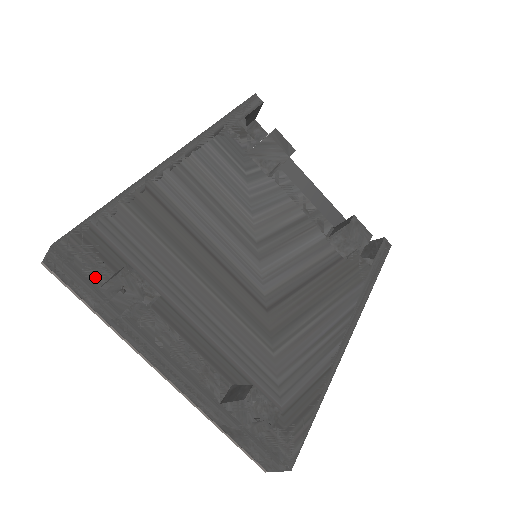
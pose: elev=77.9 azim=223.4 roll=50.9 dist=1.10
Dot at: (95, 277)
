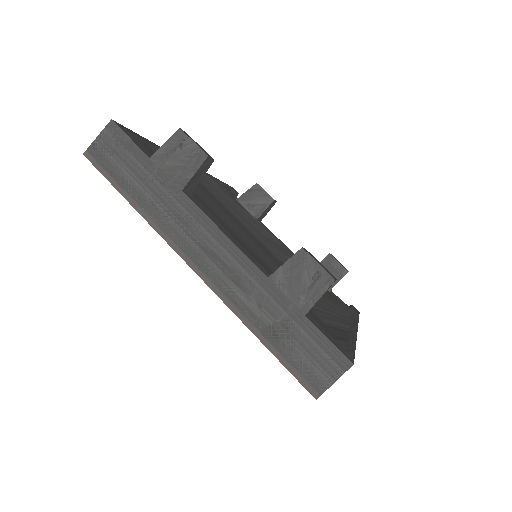
Dot at: (146, 153)
